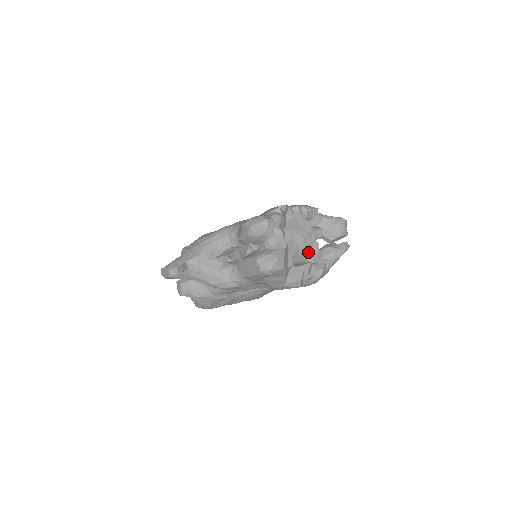
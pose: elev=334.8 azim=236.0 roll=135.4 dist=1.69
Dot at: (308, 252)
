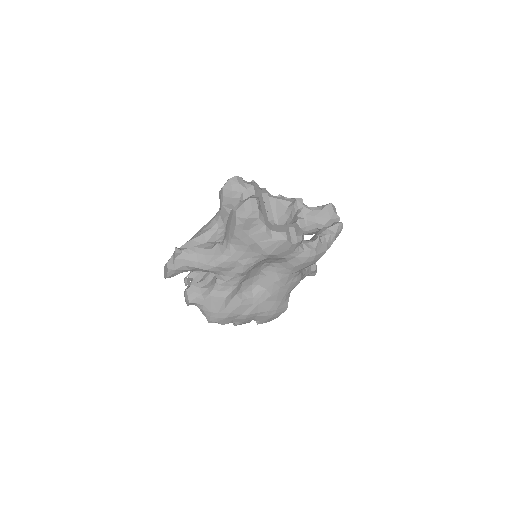
Dot at: (294, 221)
